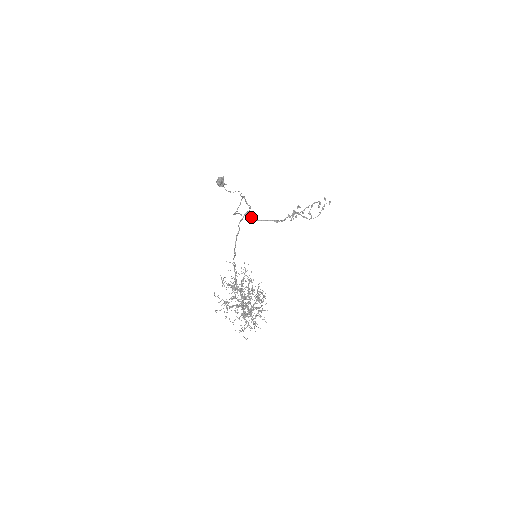
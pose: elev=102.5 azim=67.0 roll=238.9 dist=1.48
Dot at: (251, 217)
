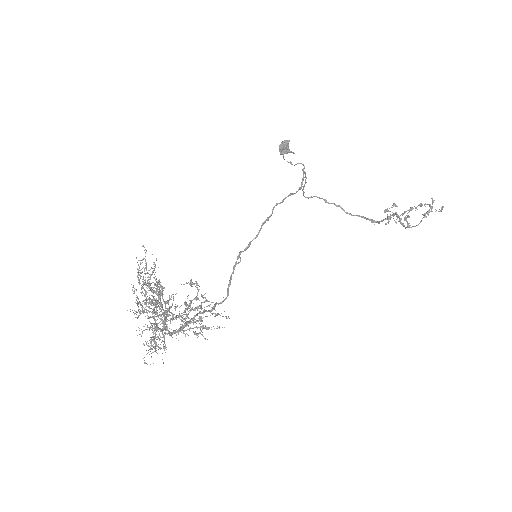
Dot at: (340, 207)
